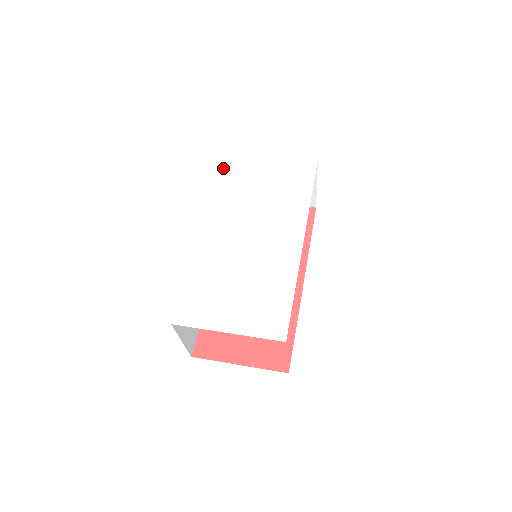
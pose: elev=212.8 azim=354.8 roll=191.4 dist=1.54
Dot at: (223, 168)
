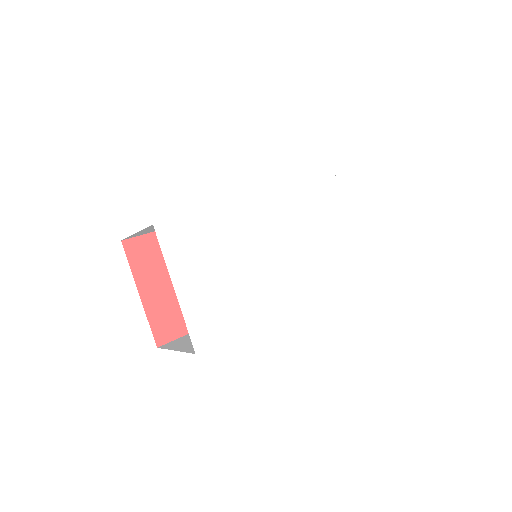
Dot at: (330, 178)
